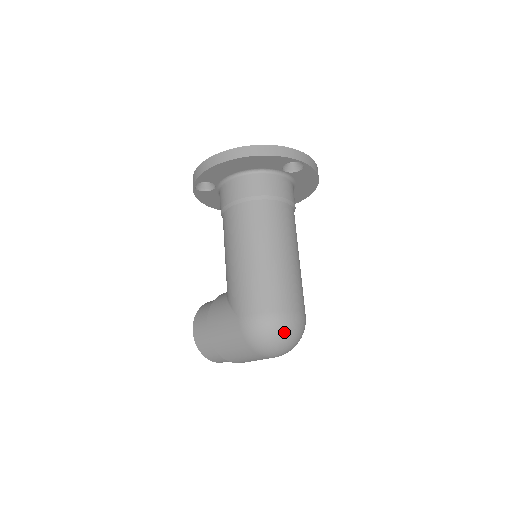
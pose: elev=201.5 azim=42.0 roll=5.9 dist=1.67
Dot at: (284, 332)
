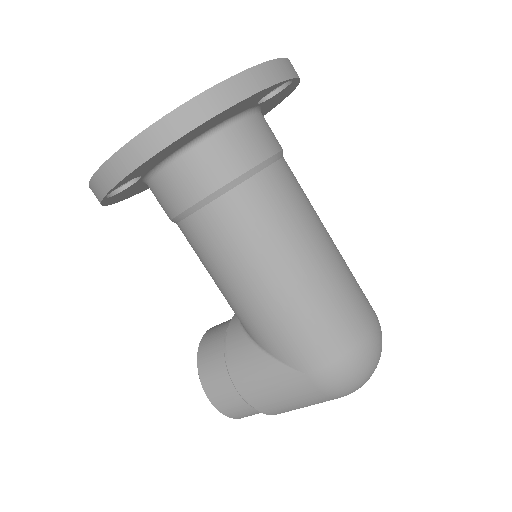
Dot at: (377, 357)
